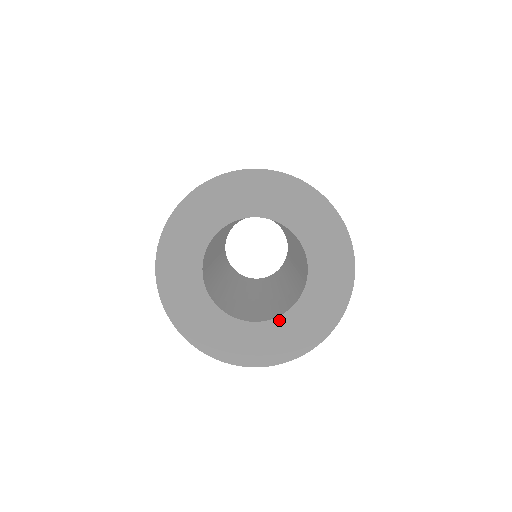
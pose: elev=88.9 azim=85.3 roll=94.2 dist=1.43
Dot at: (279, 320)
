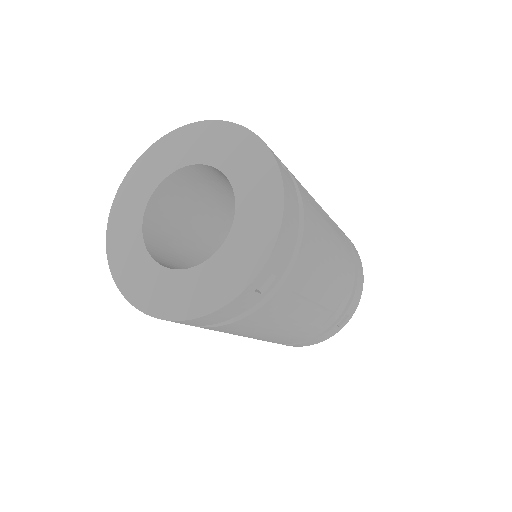
Dot at: (158, 268)
